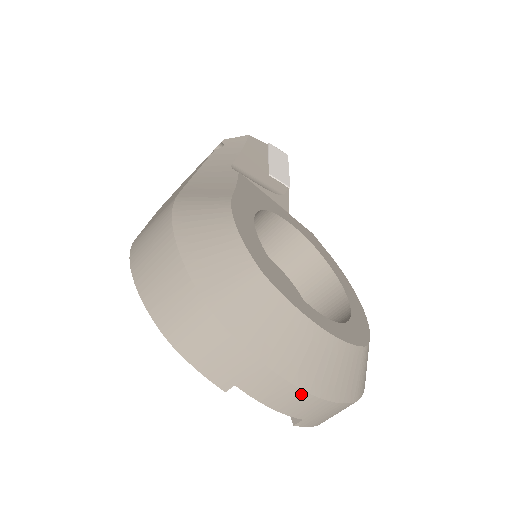
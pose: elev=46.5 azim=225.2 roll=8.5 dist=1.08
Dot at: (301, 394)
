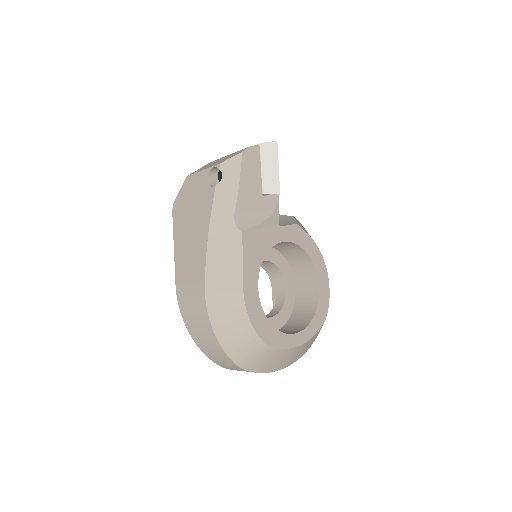
Dot at: occluded
